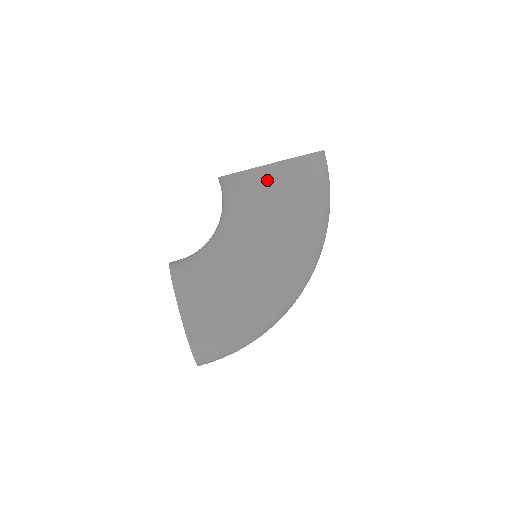
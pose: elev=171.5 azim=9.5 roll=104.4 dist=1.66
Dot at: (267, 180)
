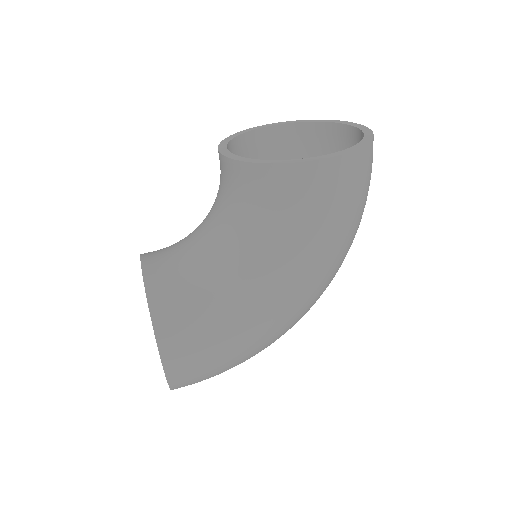
Dot at: (297, 183)
